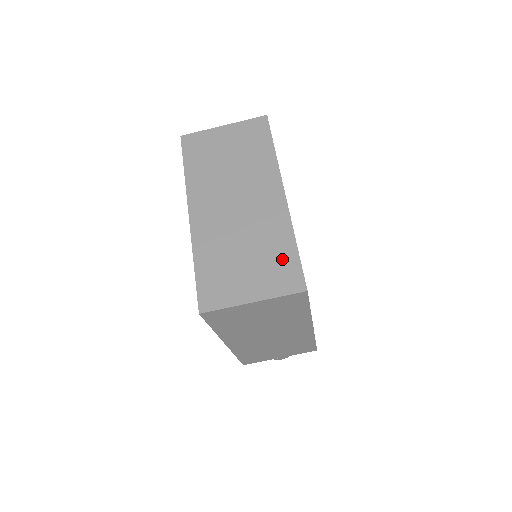
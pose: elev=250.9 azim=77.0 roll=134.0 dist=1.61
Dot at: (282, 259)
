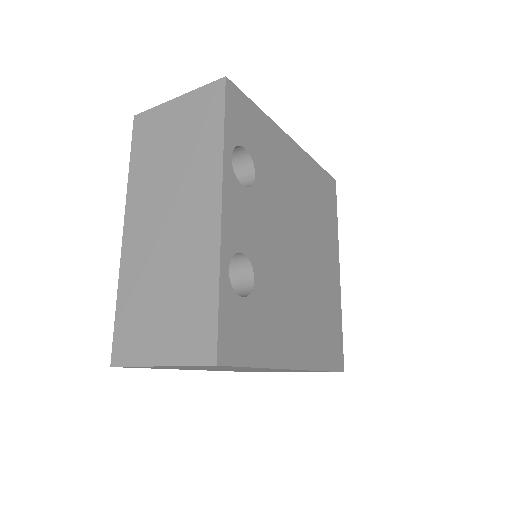
Dot at: (199, 311)
